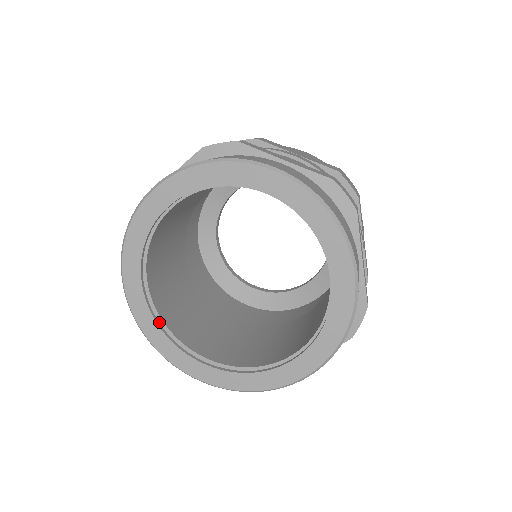
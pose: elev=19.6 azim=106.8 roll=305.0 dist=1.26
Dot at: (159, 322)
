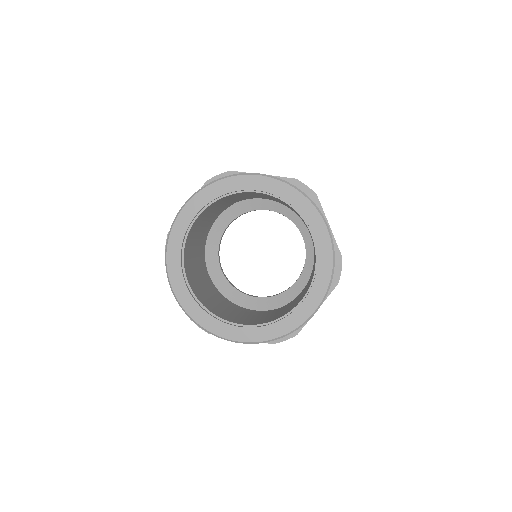
Dot at: (200, 307)
